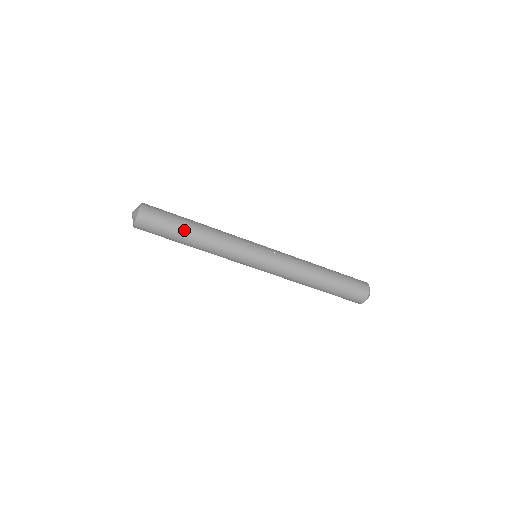
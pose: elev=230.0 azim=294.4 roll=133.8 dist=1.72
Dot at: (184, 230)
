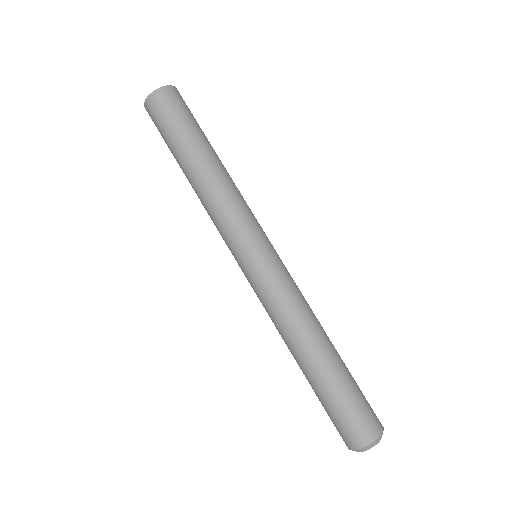
Dot at: (187, 150)
